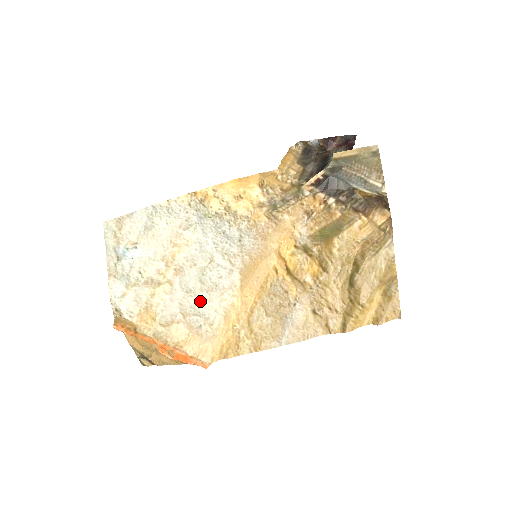
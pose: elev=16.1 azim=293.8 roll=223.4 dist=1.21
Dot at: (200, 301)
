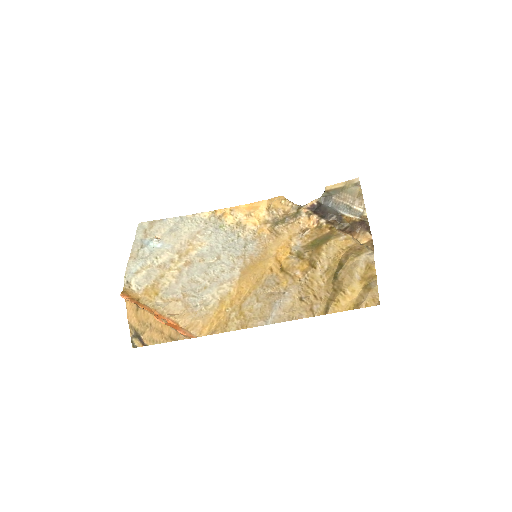
Dot at: (201, 287)
